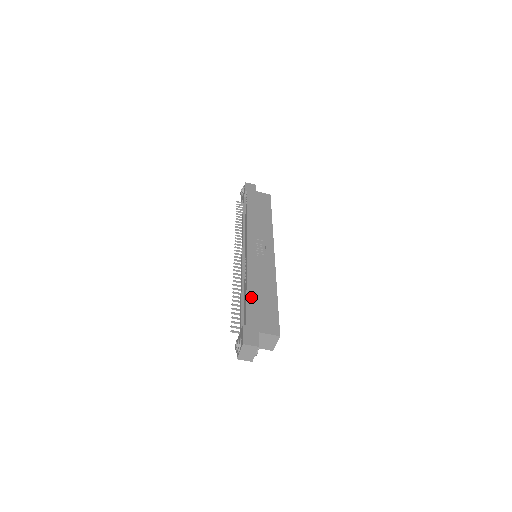
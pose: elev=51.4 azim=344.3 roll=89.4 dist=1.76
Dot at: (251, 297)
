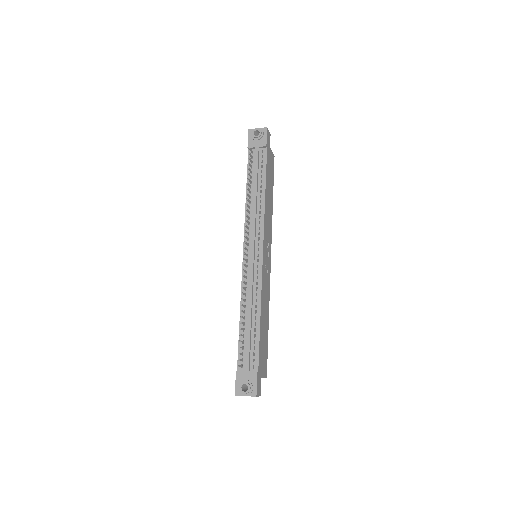
Dot at: (261, 333)
